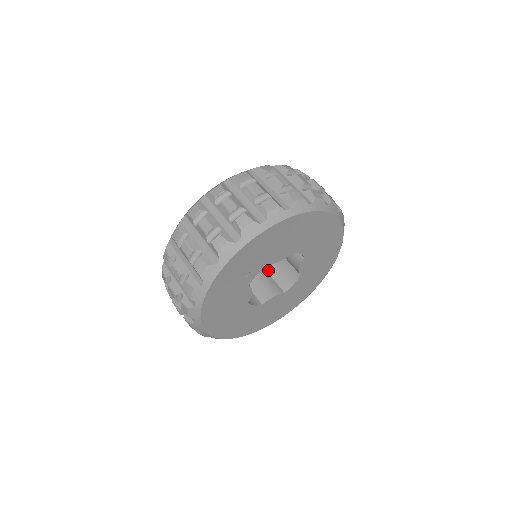
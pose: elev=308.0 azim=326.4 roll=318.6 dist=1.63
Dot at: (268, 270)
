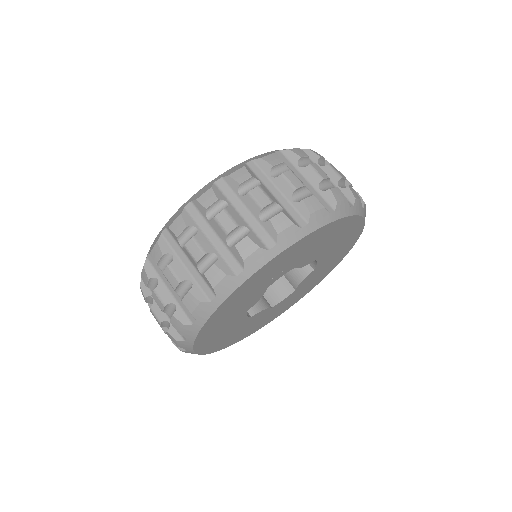
Dot at: occluded
